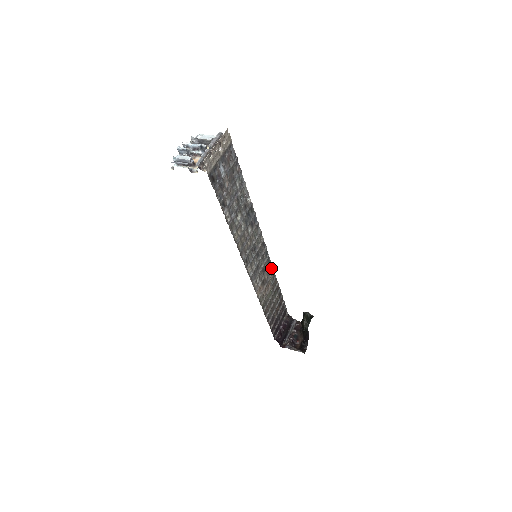
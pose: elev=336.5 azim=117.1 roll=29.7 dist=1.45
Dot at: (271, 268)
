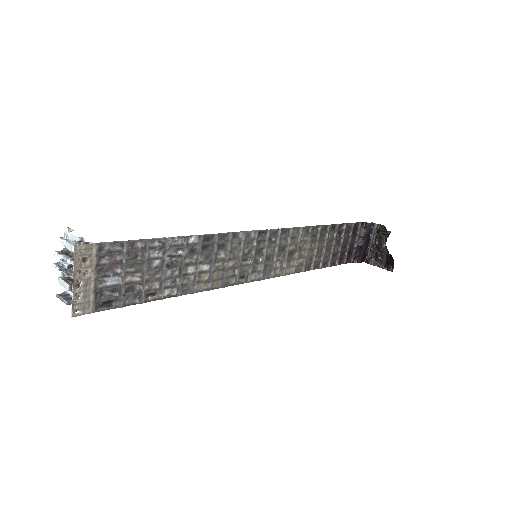
Dot at: (296, 230)
